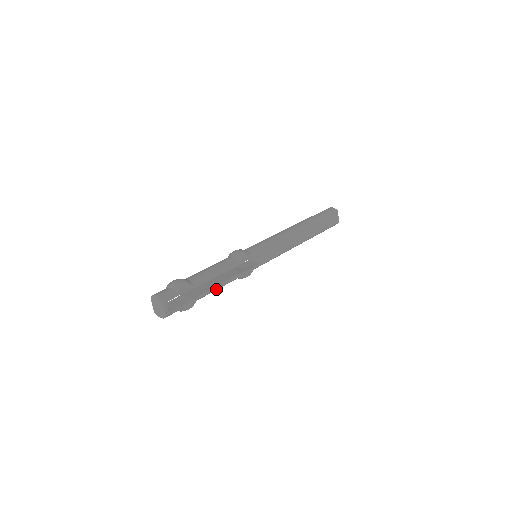
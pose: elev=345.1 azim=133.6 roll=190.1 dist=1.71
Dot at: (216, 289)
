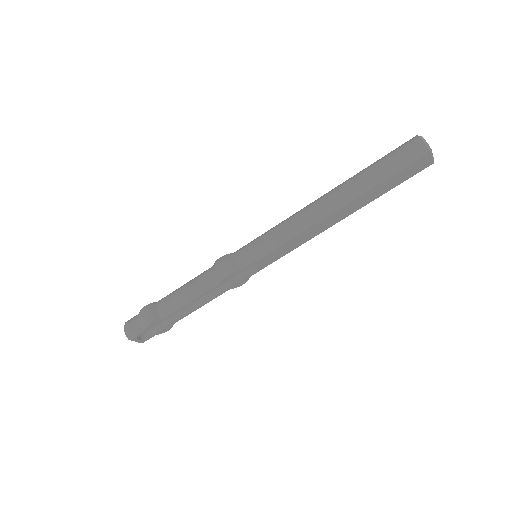
Dot at: (197, 308)
